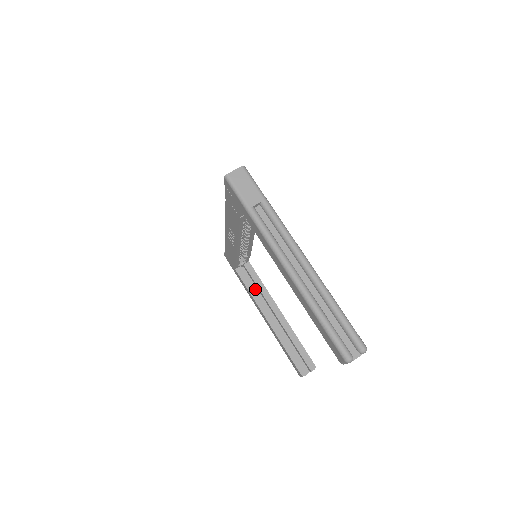
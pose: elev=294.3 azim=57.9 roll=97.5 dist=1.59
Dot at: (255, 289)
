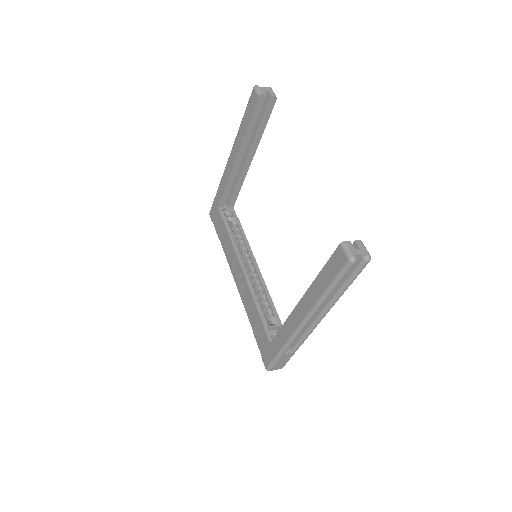
Dot at: occluded
